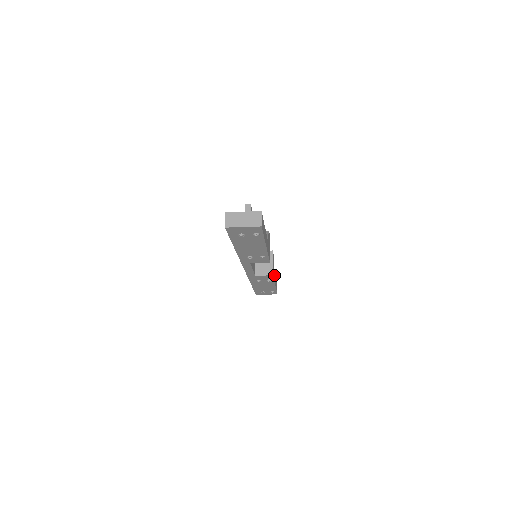
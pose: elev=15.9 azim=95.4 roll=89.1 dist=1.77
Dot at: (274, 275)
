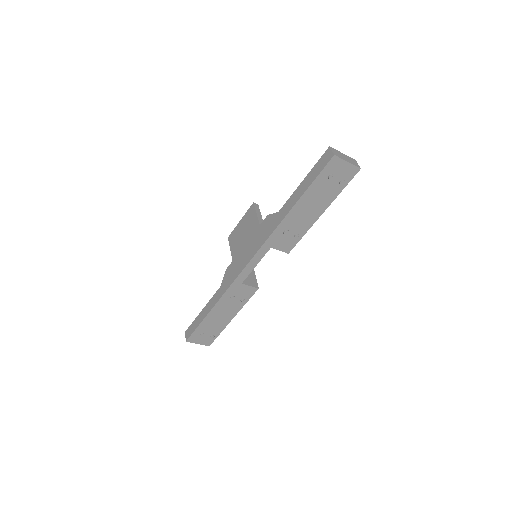
Dot at: occluded
